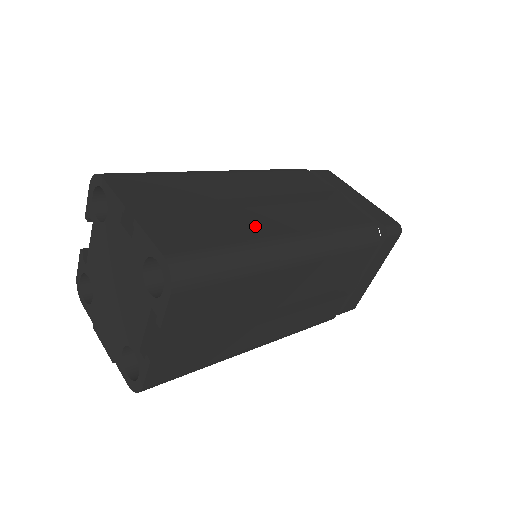
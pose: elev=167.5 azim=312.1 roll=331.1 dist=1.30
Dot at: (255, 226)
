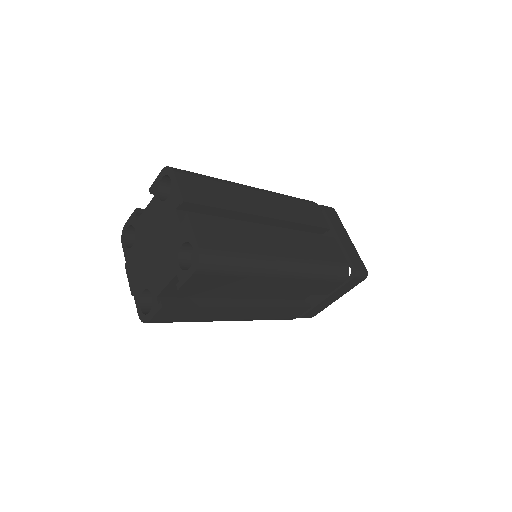
Dot at: (263, 242)
